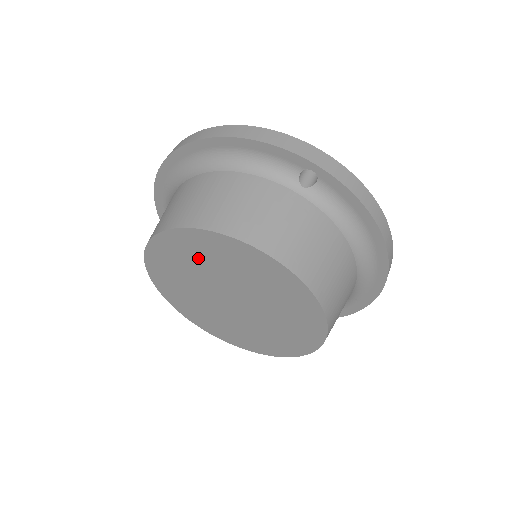
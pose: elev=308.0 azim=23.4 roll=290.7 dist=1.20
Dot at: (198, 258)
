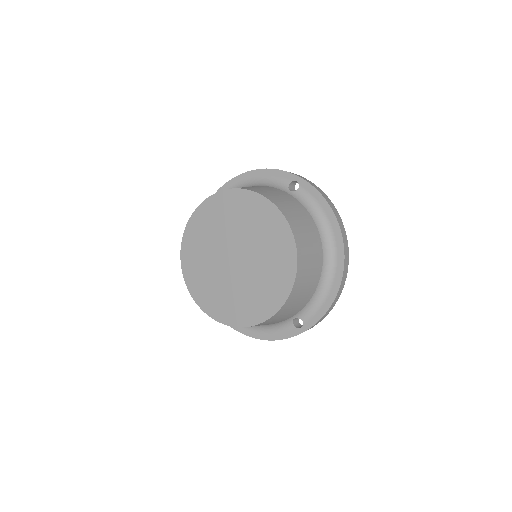
Dot at: (220, 219)
